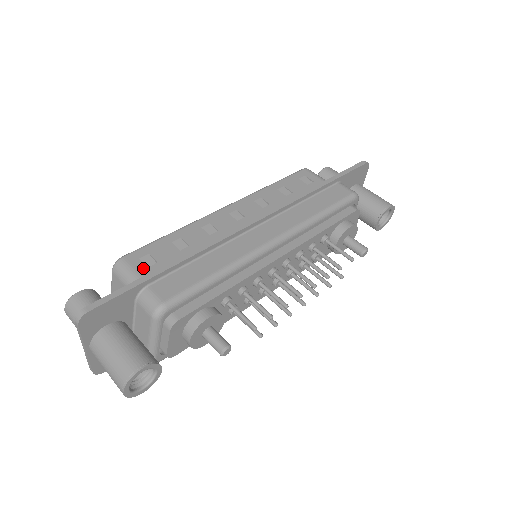
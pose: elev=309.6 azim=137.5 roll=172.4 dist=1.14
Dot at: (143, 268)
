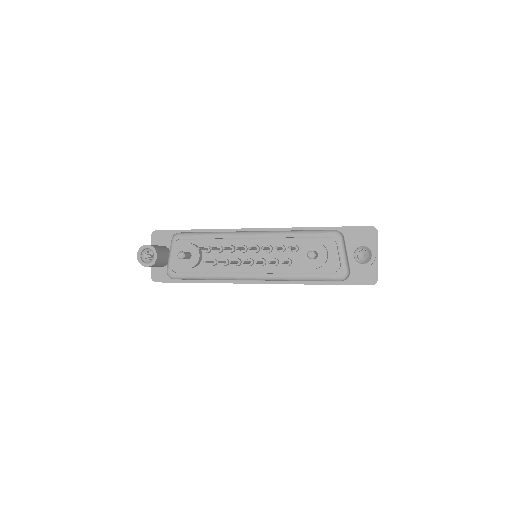
Dot at: occluded
